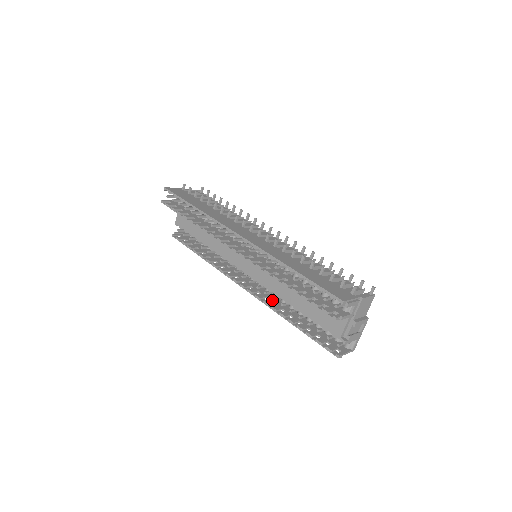
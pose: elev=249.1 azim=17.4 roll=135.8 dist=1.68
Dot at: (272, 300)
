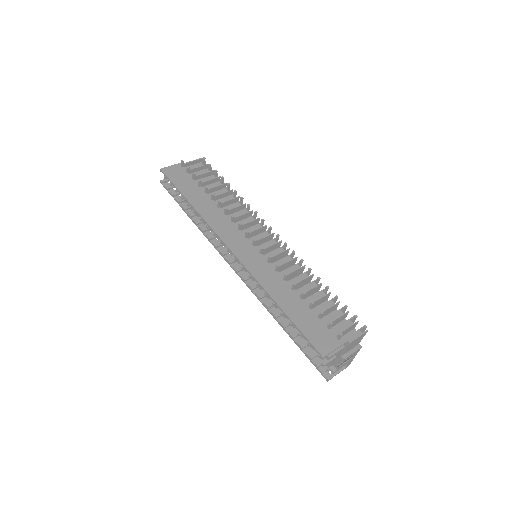
Dot at: occluded
